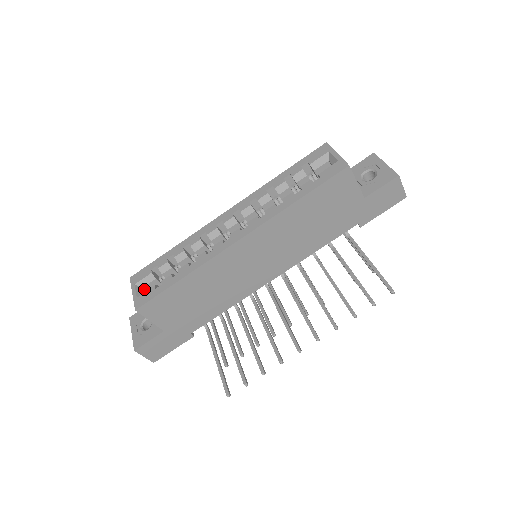
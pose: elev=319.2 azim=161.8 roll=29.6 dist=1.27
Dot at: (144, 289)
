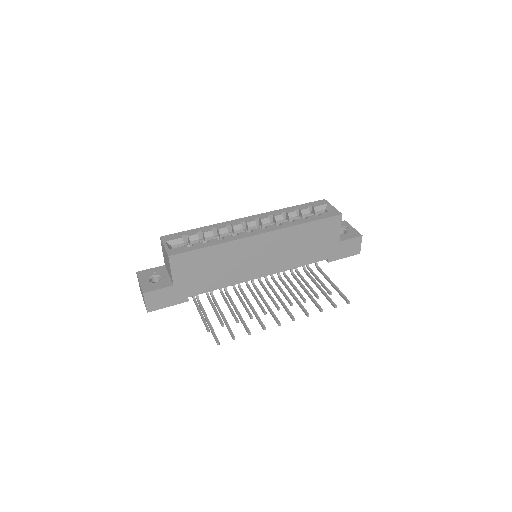
Dot at: occluded
